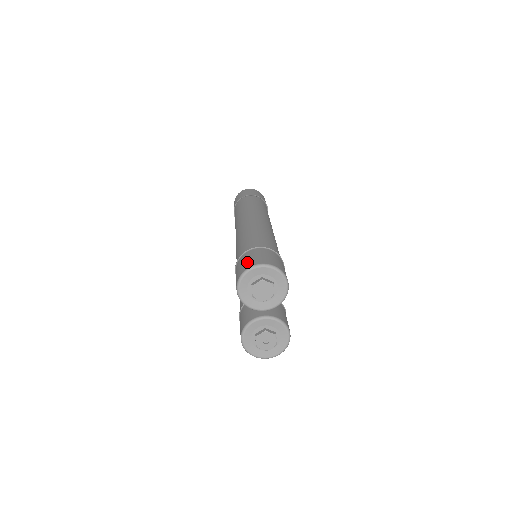
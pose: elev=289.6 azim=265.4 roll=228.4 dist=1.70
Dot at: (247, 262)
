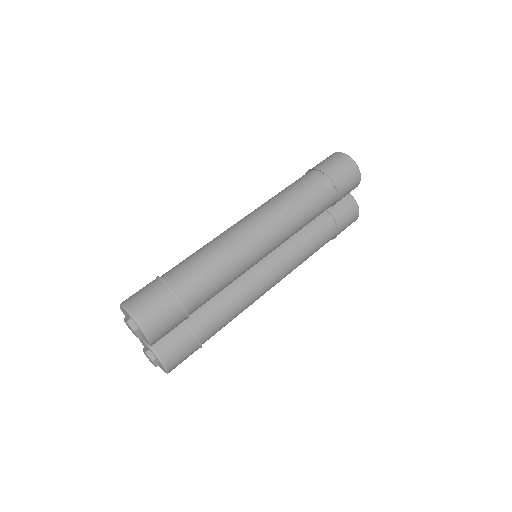
Dot at: (134, 295)
